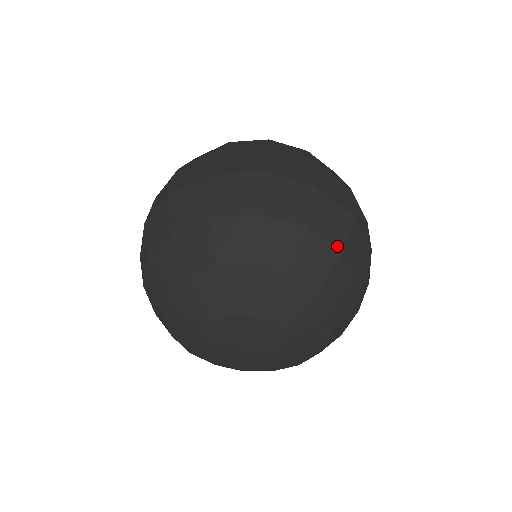
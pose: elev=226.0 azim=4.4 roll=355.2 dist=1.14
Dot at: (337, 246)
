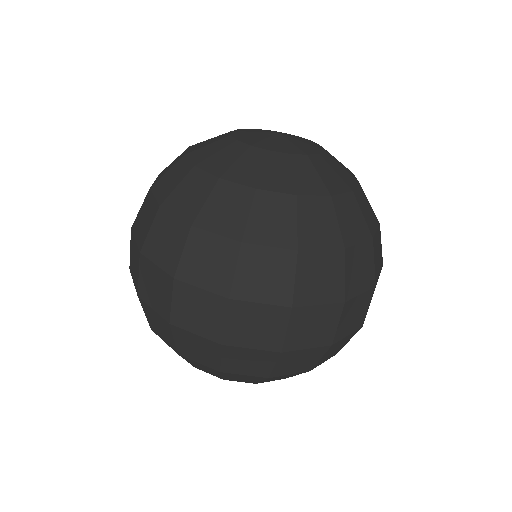
Dot at: (212, 367)
